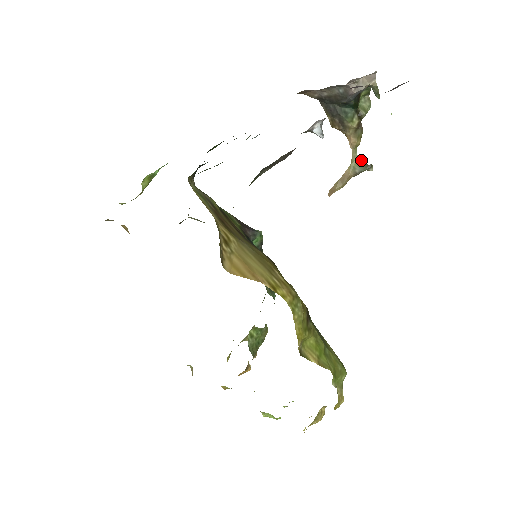
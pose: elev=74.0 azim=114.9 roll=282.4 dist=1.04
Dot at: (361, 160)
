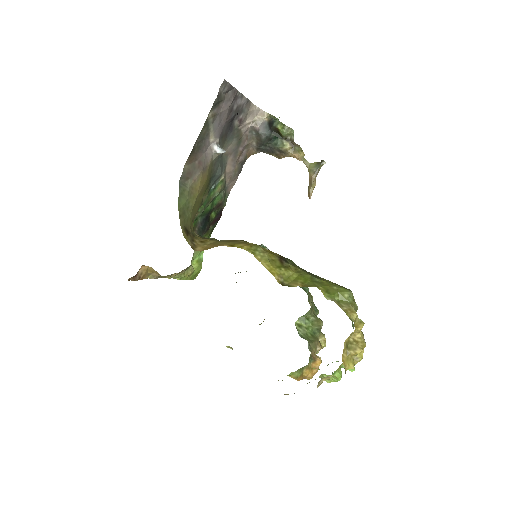
Dot at: (313, 163)
